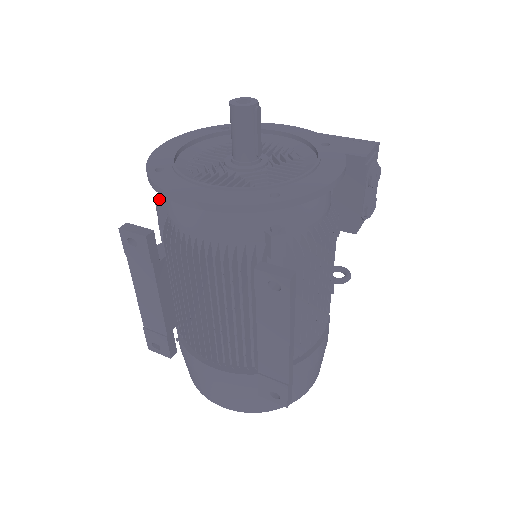
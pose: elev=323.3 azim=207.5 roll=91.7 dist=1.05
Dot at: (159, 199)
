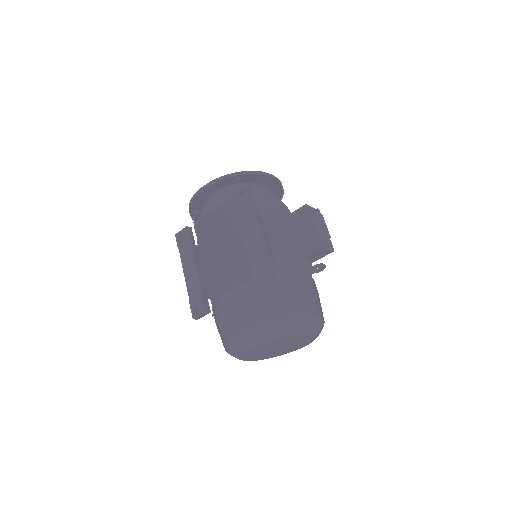
Dot at: (195, 221)
